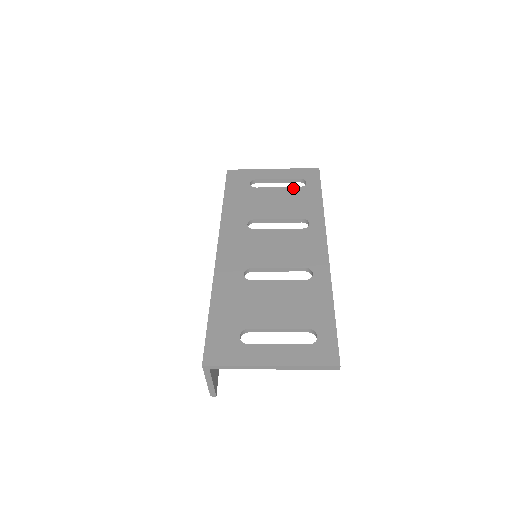
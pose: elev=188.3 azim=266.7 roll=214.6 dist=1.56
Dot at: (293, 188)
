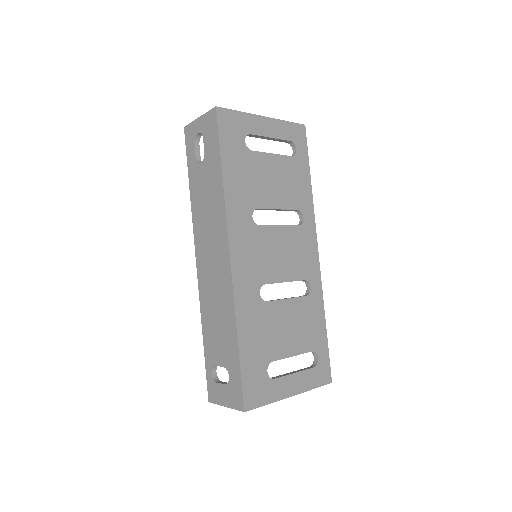
Dot at: (286, 158)
